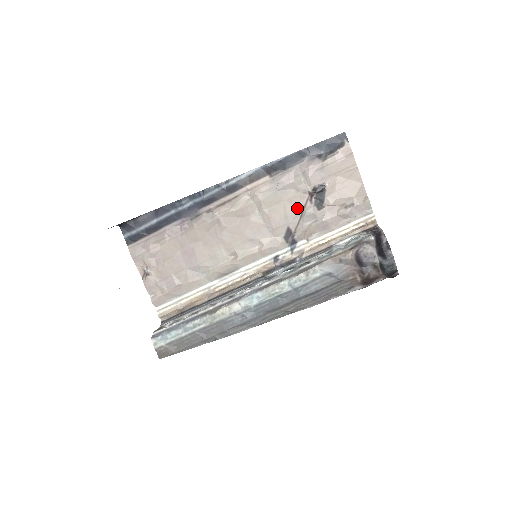
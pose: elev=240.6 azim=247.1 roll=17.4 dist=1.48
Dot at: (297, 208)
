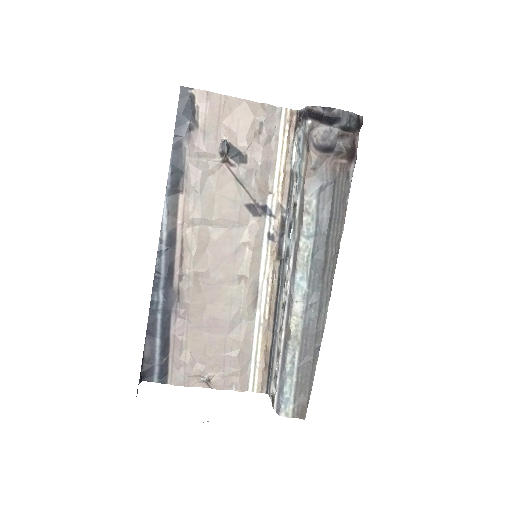
Dot at: (231, 184)
